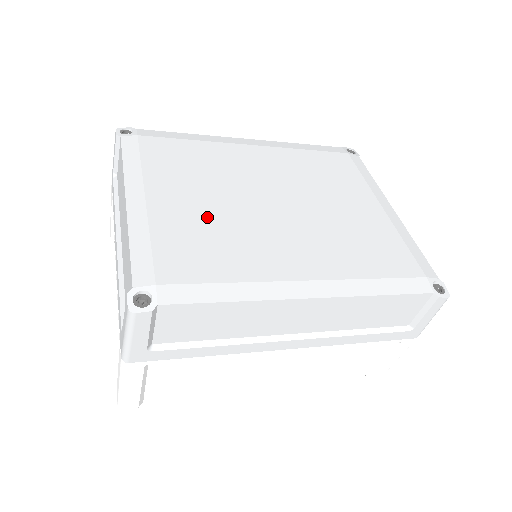
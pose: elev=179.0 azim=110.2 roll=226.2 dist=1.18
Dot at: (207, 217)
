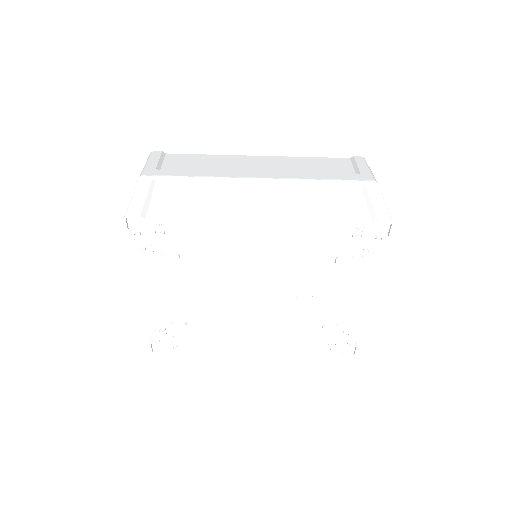
Dot at: occluded
